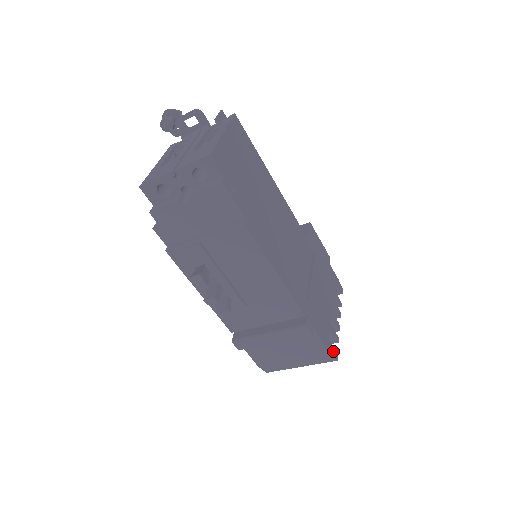
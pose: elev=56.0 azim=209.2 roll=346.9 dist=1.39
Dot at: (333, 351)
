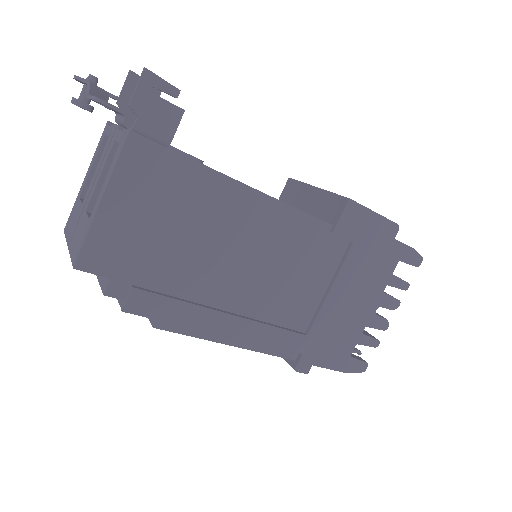
Dot at: (357, 366)
